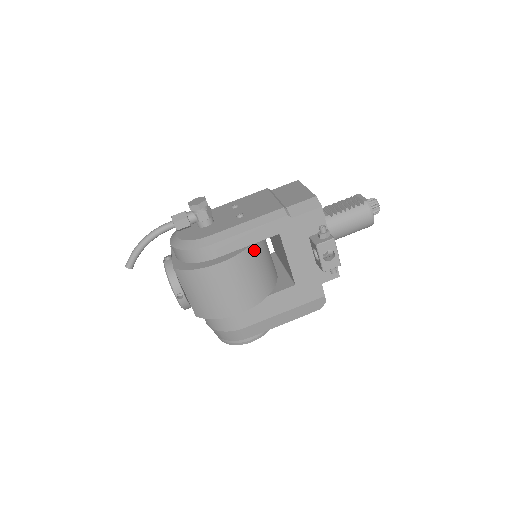
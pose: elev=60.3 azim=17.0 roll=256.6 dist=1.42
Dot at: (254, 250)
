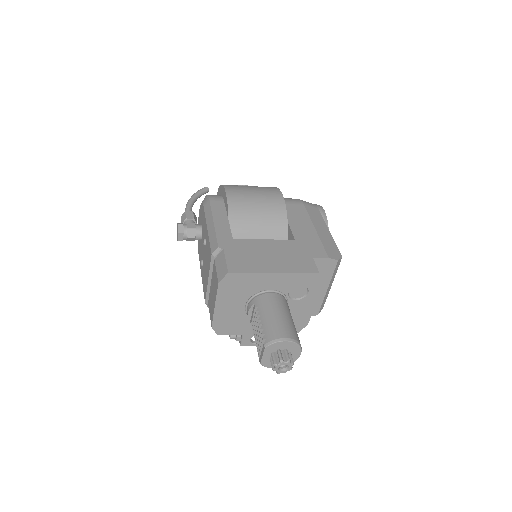
Dot at: occluded
